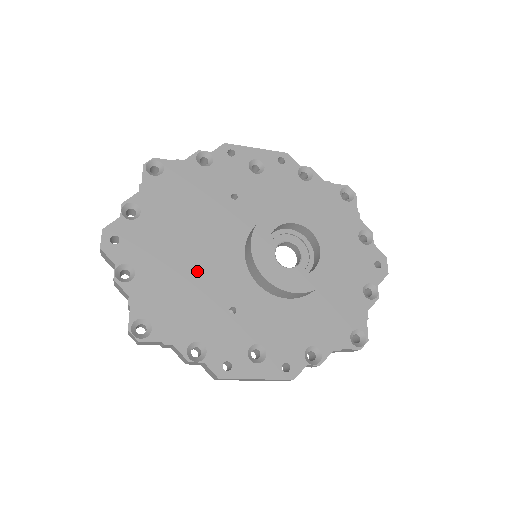
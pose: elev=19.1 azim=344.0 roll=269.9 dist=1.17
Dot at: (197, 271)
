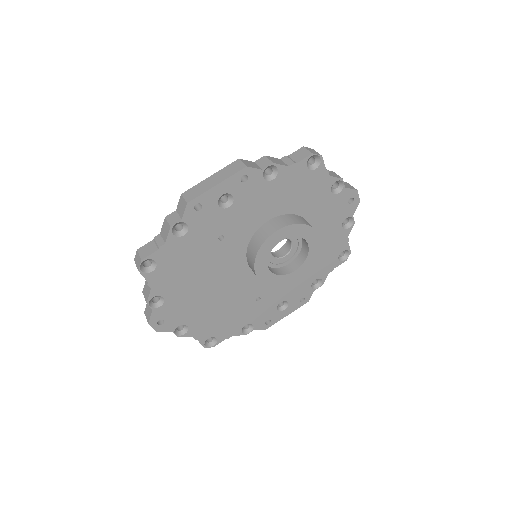
Dot at: (224, 298)
